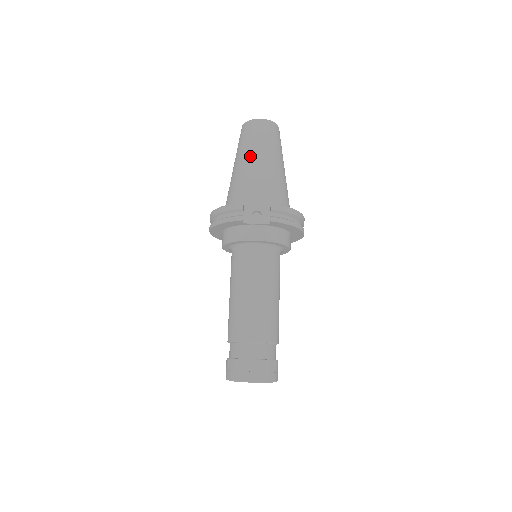
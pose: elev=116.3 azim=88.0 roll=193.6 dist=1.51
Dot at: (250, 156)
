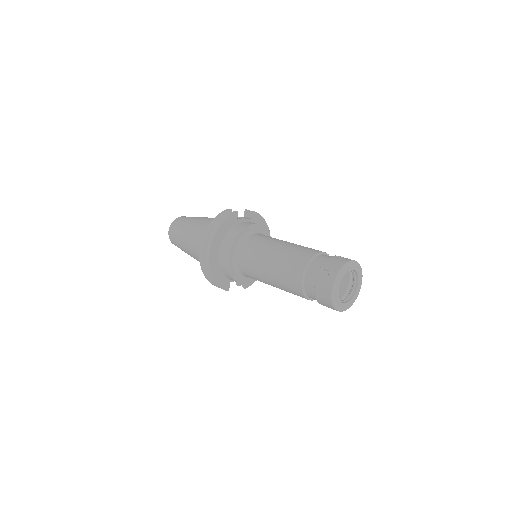
Dot at: (198, 218)
